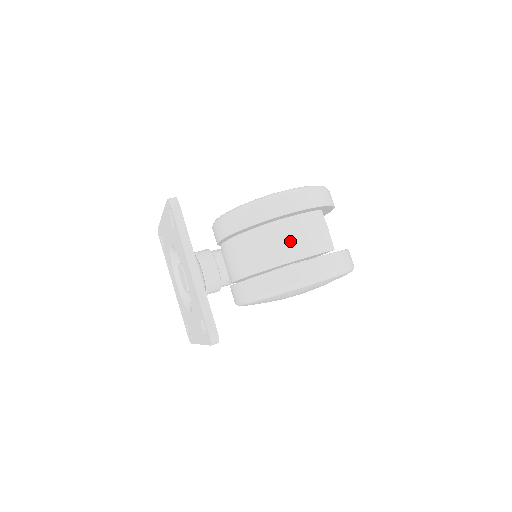
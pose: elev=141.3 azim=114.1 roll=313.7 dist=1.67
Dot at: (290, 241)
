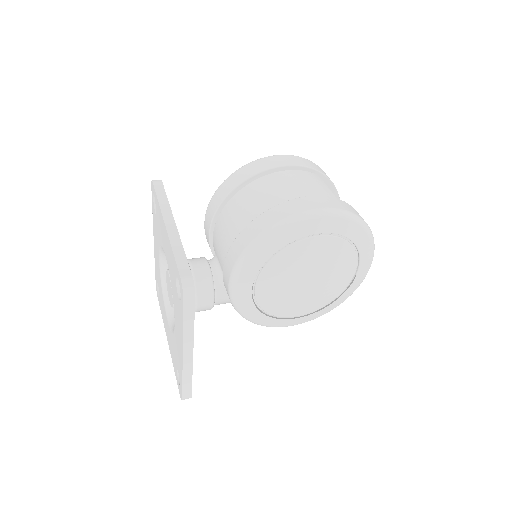
Dot at: (281, 187)
